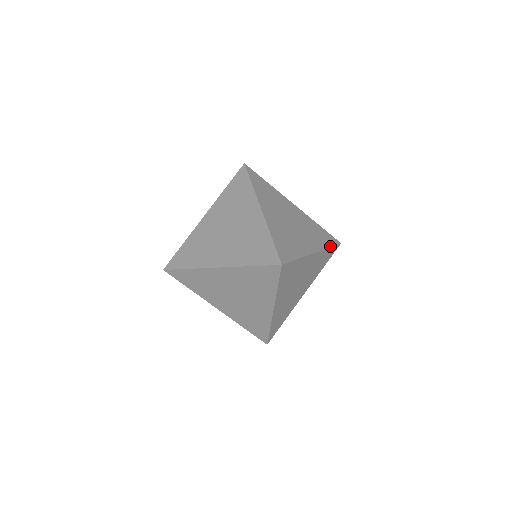
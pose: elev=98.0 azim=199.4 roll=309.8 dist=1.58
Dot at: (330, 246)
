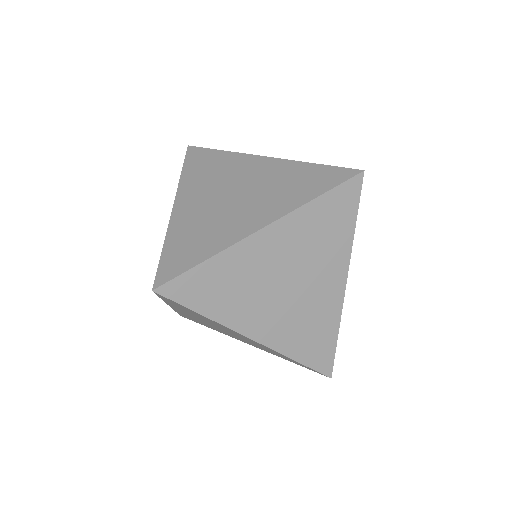
Dot at: occluded
